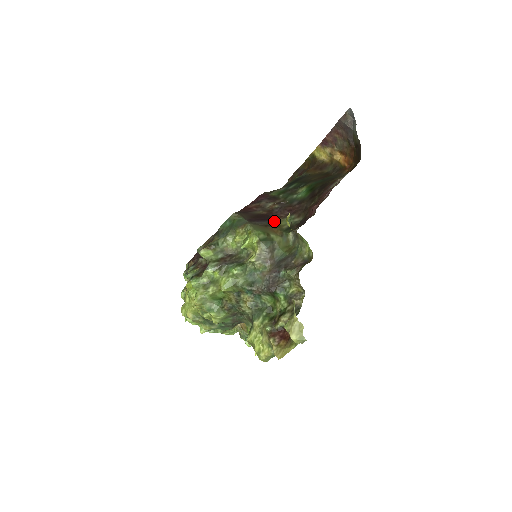
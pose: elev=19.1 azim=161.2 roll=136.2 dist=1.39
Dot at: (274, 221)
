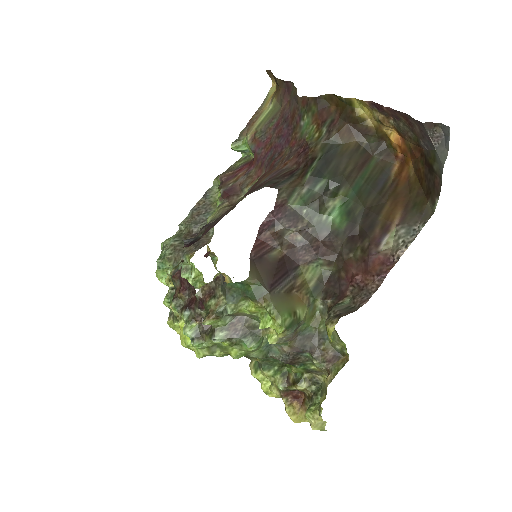
Dot at: (298, 273)
